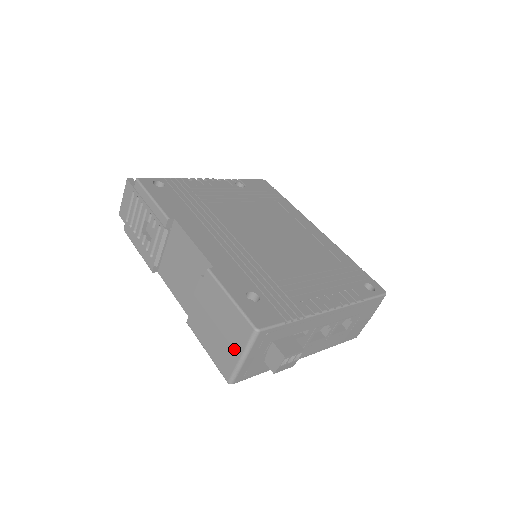
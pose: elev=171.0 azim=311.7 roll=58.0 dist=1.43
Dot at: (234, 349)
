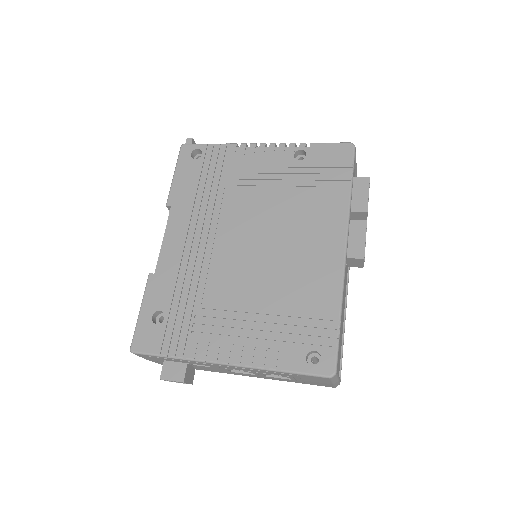
Dot at: occluded
